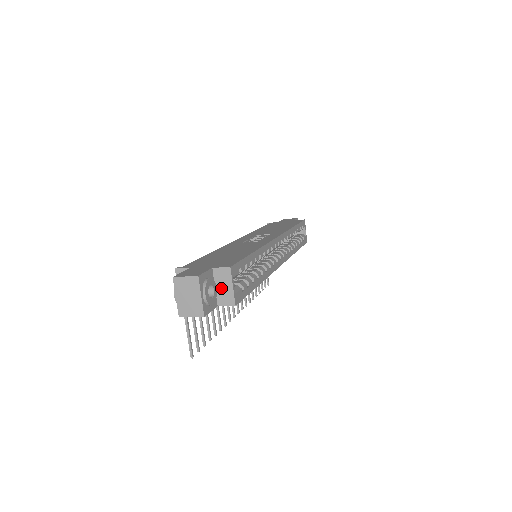
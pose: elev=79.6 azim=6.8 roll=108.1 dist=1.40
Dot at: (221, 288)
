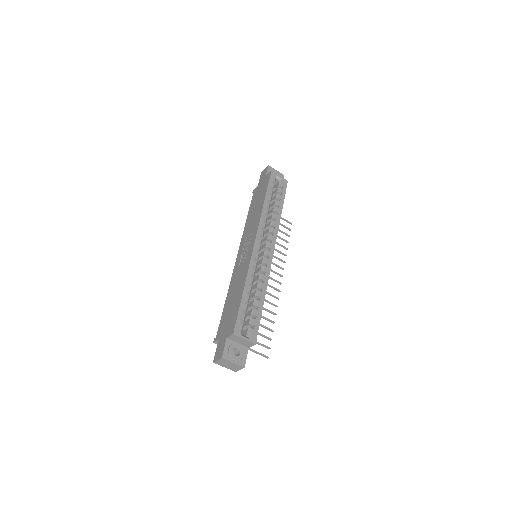
Dot at: (241, 342)
